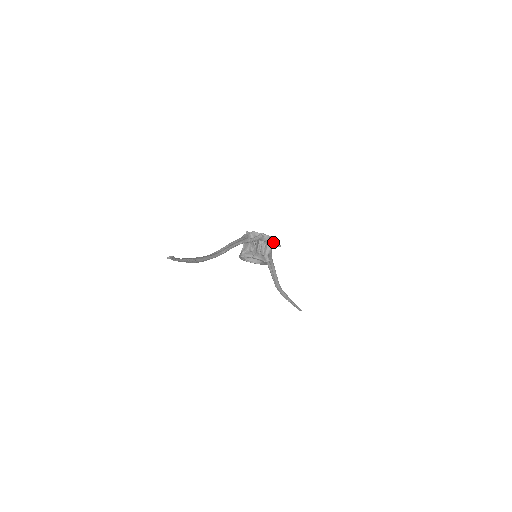
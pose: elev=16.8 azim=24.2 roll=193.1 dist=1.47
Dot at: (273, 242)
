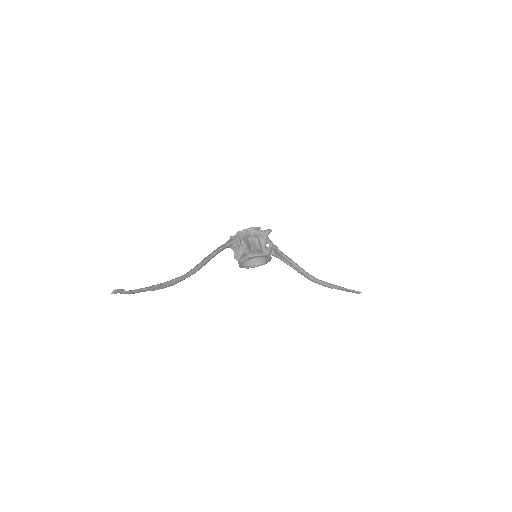
Dot at: (263, 231)
